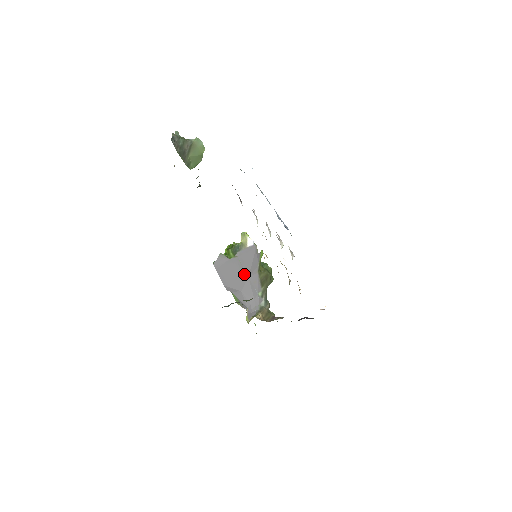
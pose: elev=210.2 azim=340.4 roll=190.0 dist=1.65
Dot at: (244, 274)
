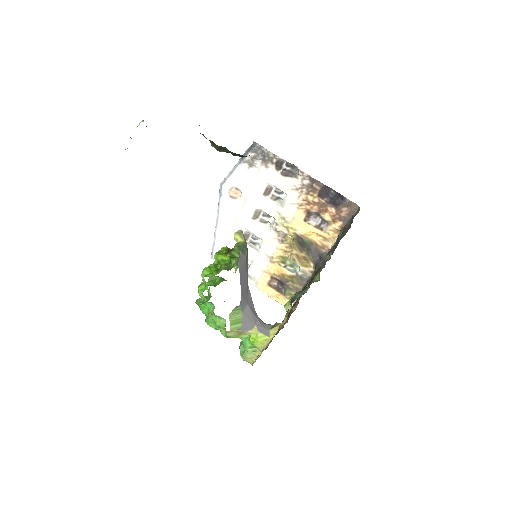
Dot at: occluded
